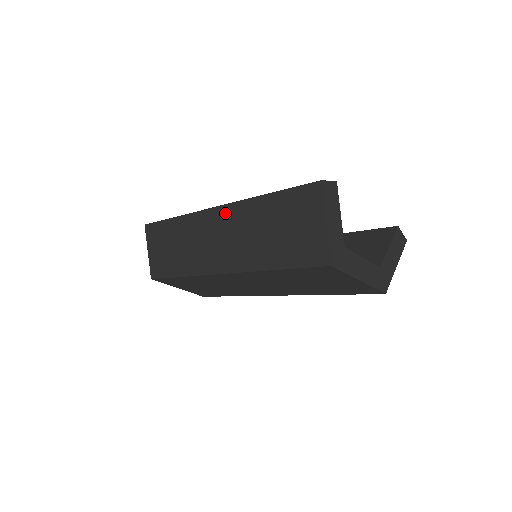
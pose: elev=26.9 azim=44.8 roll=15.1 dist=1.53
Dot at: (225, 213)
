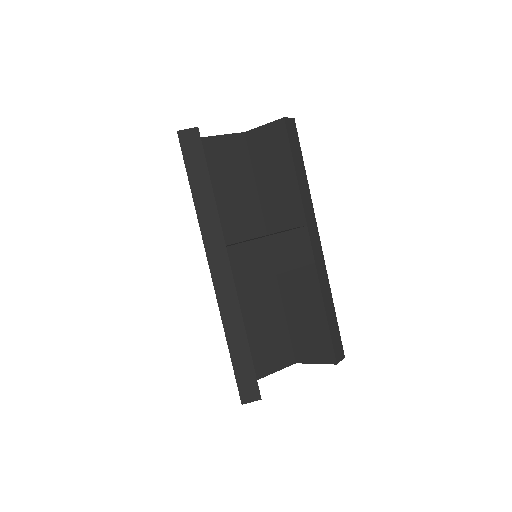
Dot at: occluded
